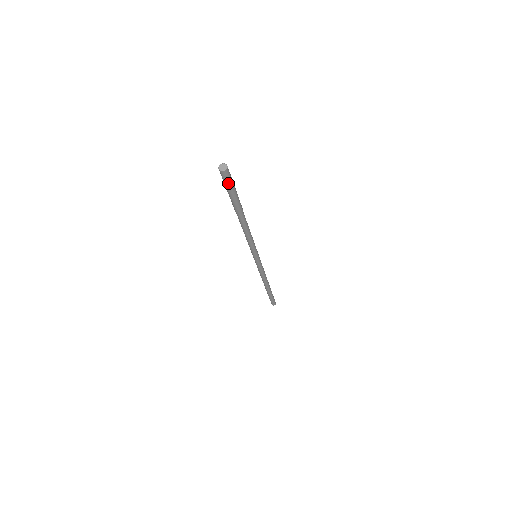
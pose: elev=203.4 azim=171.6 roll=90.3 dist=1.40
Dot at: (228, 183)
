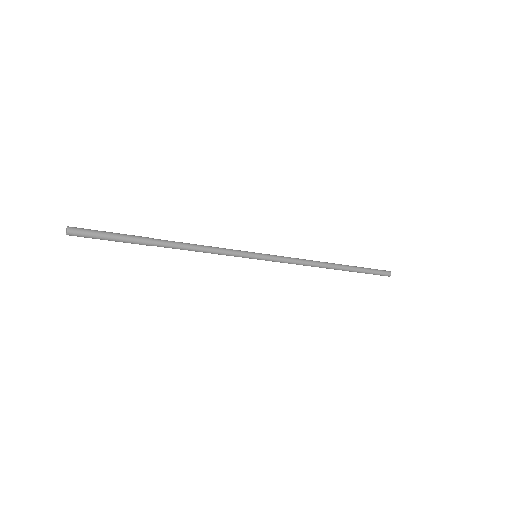
Dot at: (90, 236)
